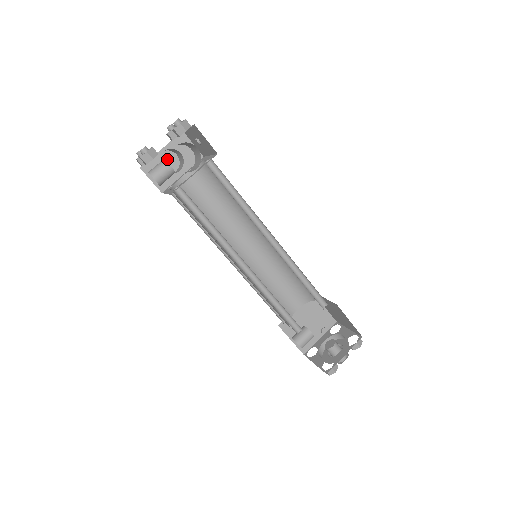
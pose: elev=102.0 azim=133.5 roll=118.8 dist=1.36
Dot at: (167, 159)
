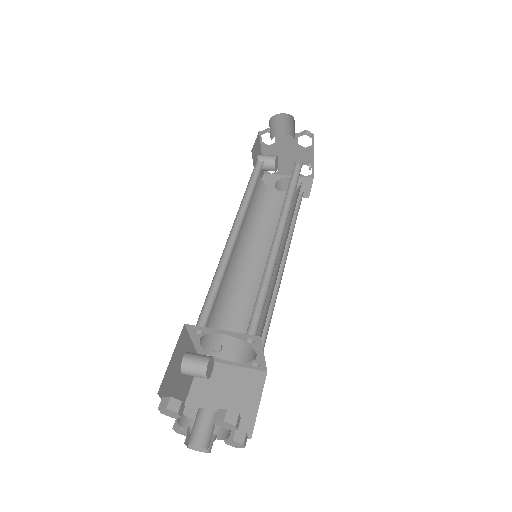
Dot at: occluded
